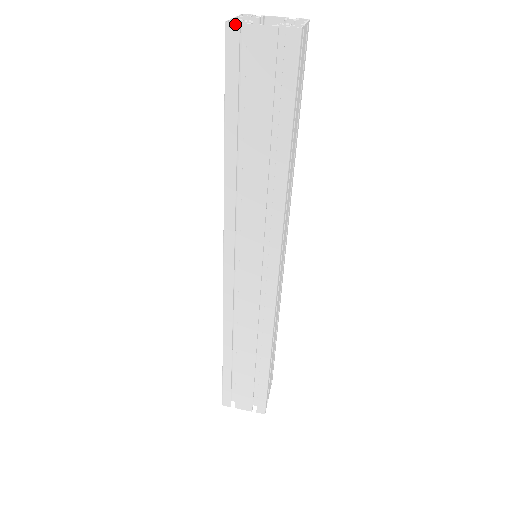
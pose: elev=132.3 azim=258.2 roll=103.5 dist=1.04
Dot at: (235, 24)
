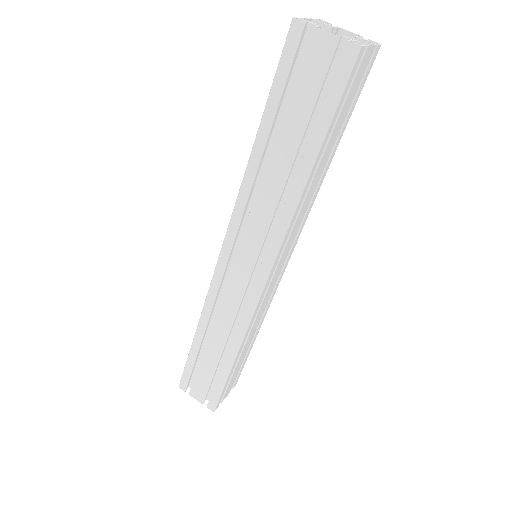
Dot at: (301, 22)
